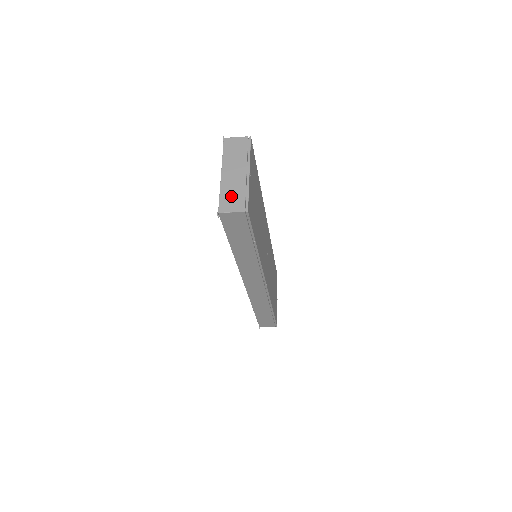
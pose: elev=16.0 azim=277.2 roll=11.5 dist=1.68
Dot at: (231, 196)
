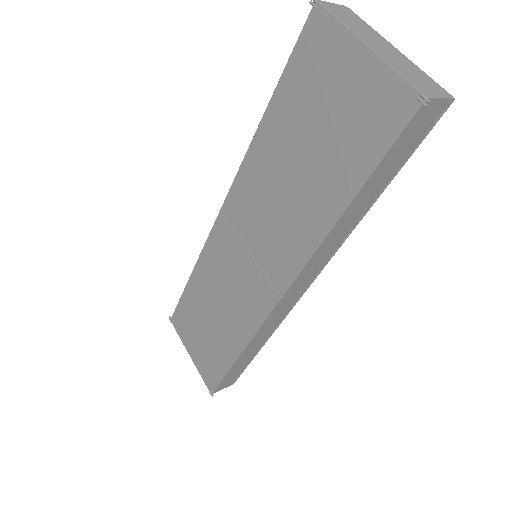
Dot at: (415, 76)
